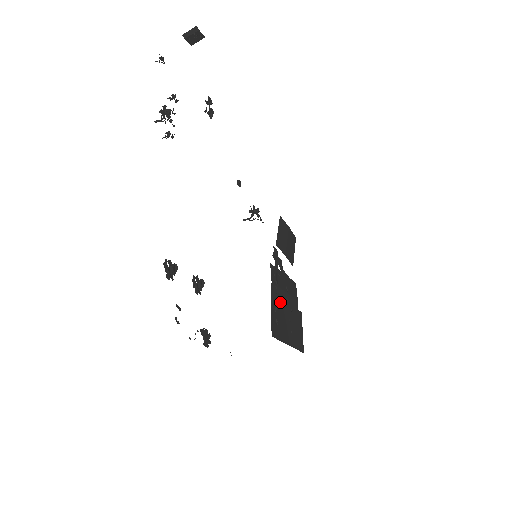
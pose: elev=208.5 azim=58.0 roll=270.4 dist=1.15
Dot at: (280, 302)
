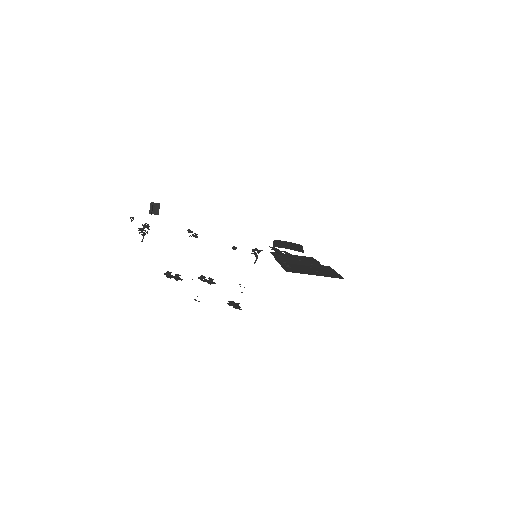
Dot at: (291, 262)
